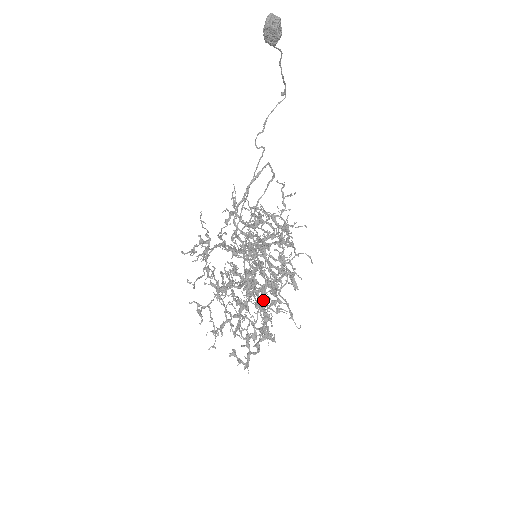
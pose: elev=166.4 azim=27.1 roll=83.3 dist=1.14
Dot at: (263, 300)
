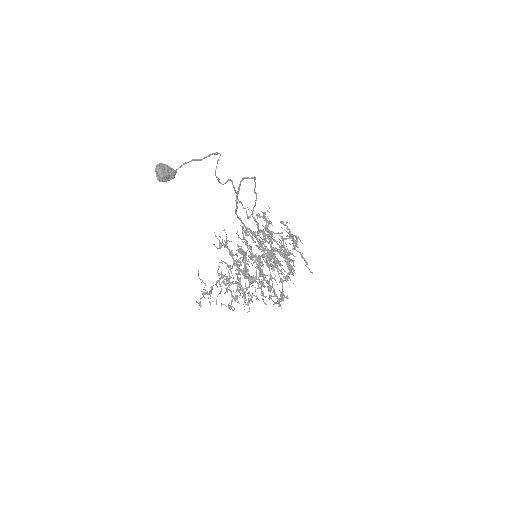
Dot at: (279, 265)
